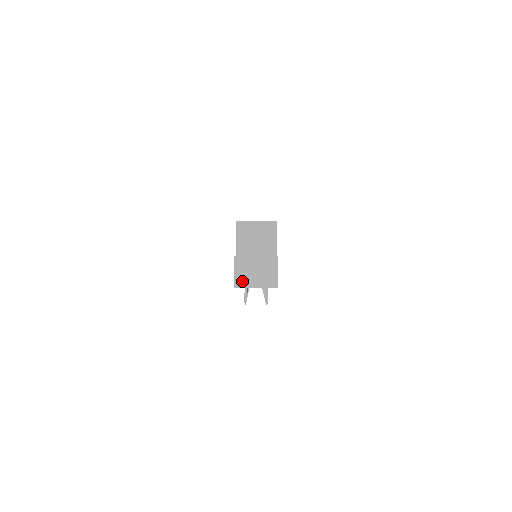
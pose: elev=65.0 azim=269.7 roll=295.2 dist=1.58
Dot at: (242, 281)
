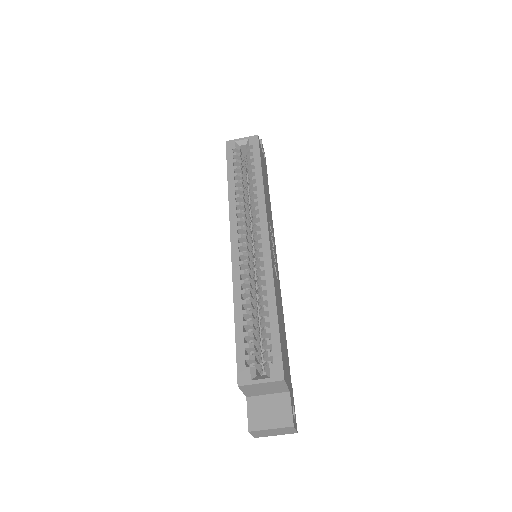
Dot at: (261, 436)
